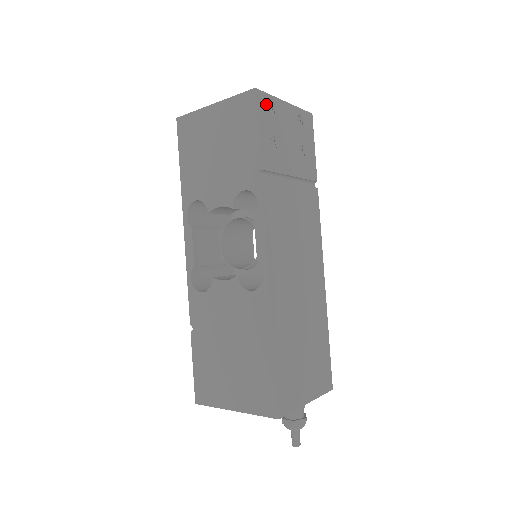
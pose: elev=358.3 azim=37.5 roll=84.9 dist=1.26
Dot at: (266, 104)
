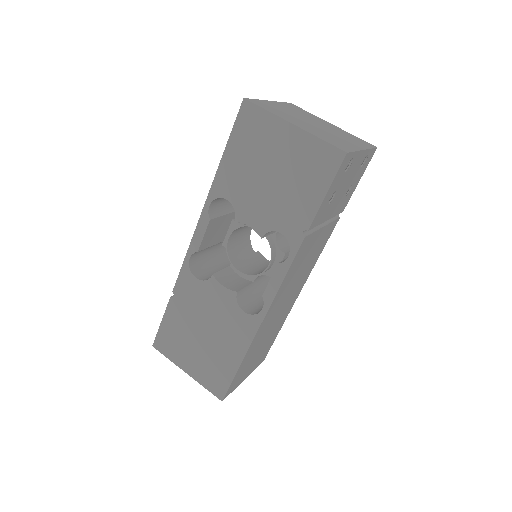
Dot at: (346, 164)
